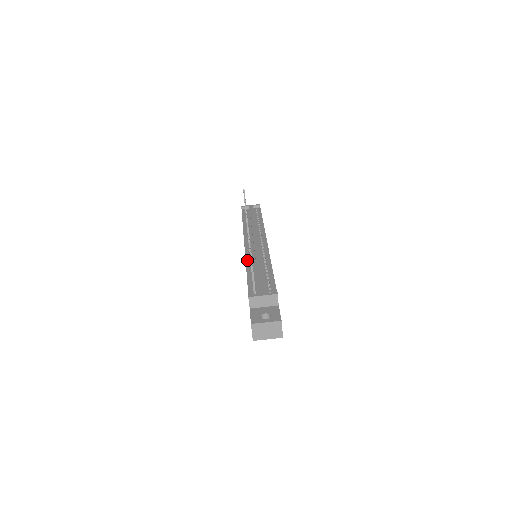
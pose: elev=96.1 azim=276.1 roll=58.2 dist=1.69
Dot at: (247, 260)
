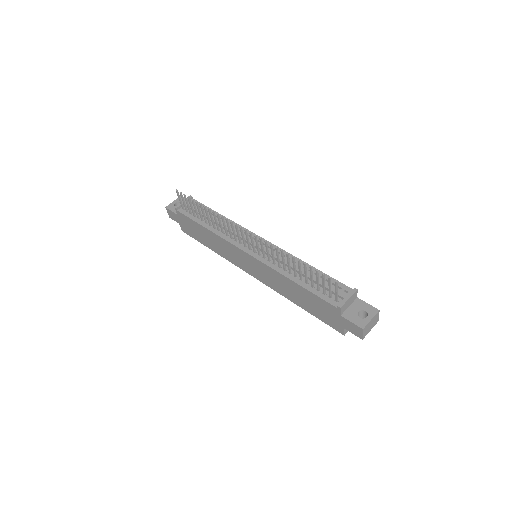
Dot at: (276, 269)
